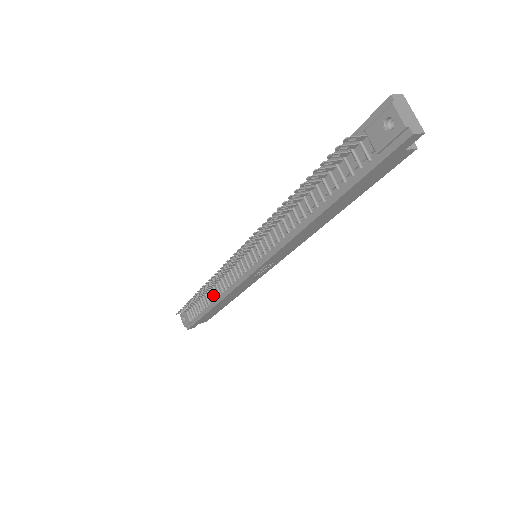
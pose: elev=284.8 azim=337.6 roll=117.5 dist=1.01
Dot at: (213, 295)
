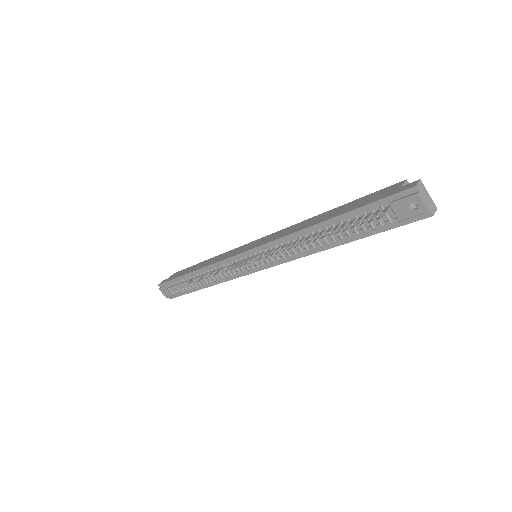
Dot at: (205, 280)
